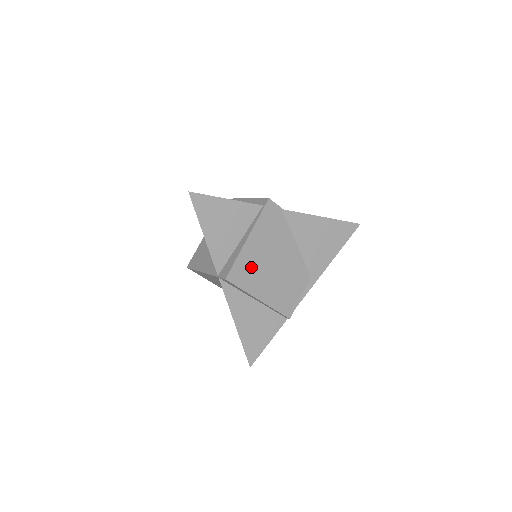
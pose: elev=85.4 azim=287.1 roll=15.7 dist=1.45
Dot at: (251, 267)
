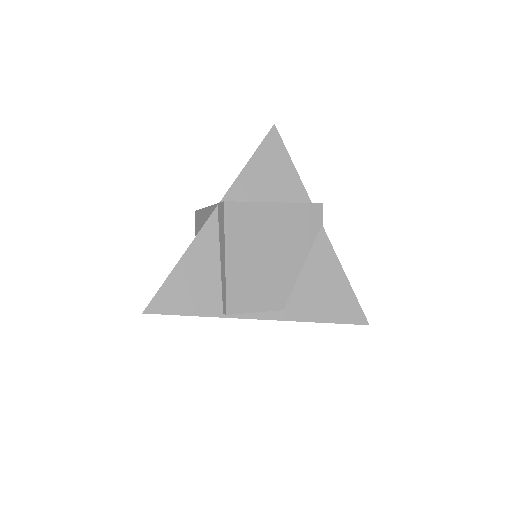
Dot at: (252, 225)
